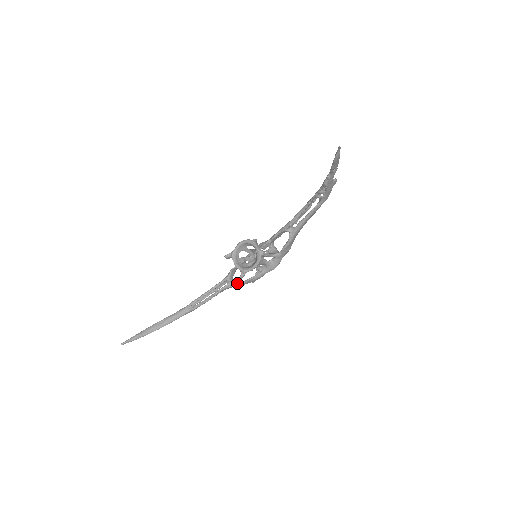
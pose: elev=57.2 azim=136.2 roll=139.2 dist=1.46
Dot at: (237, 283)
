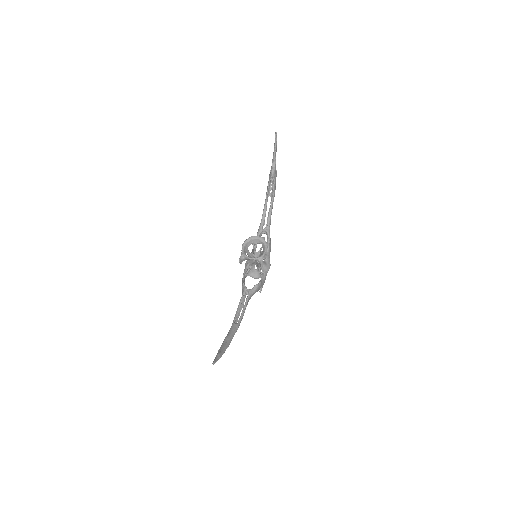
Dot at: (255, 287)
